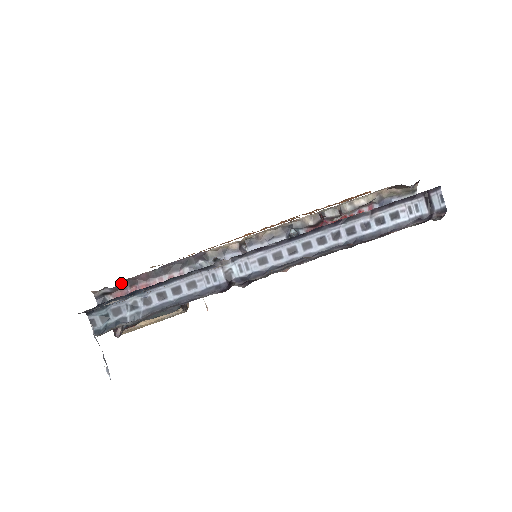
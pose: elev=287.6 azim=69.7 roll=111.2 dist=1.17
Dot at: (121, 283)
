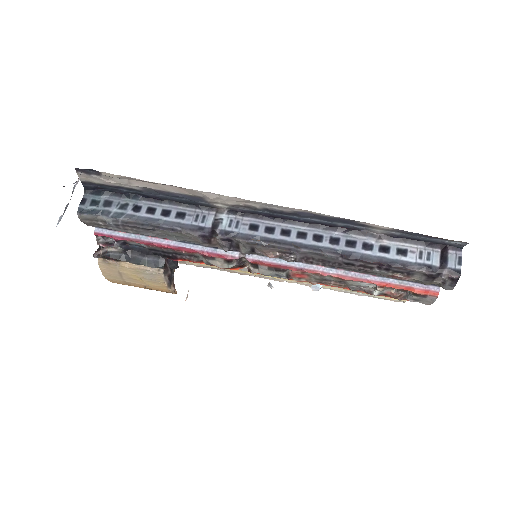
Dot at: occluded
